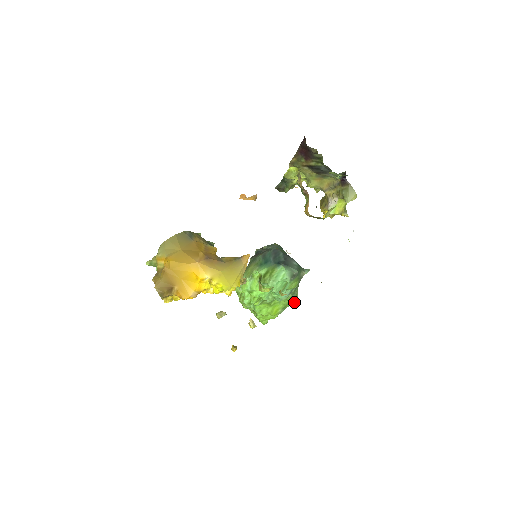
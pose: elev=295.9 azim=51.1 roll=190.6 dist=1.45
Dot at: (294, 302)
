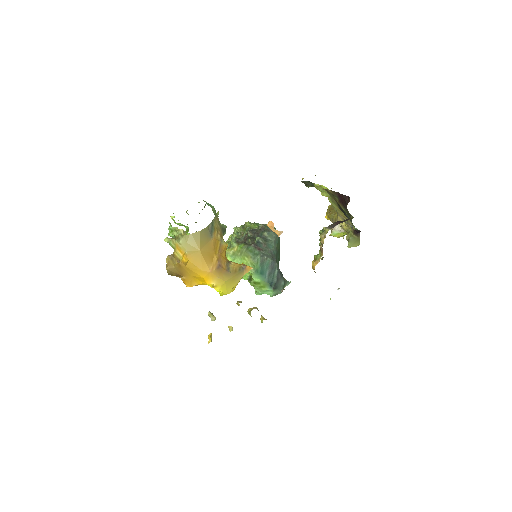
Dot at: occluded
